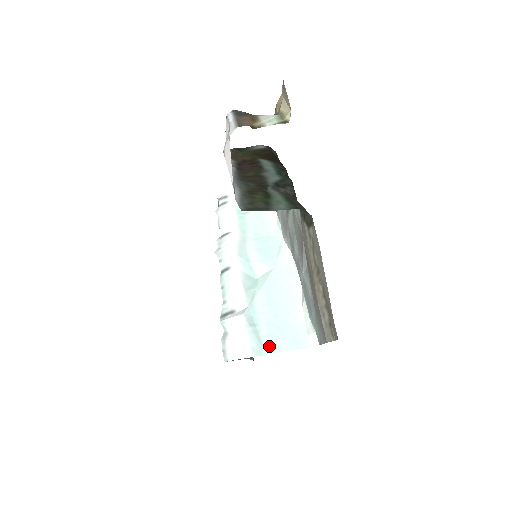
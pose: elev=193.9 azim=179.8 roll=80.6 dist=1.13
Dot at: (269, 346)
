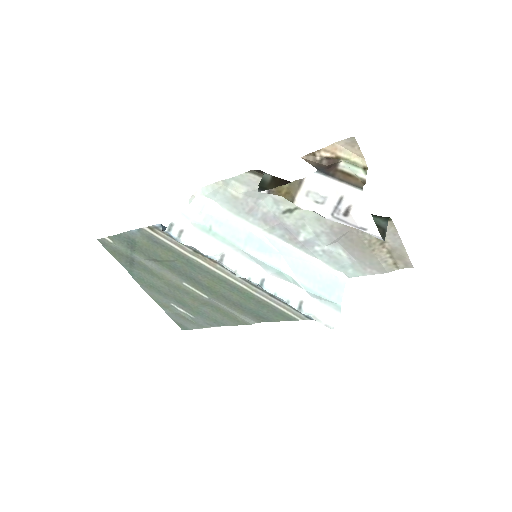
Dot at: (337, 300)
